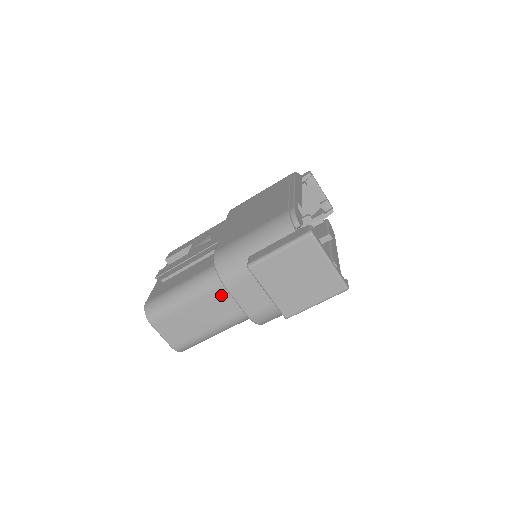
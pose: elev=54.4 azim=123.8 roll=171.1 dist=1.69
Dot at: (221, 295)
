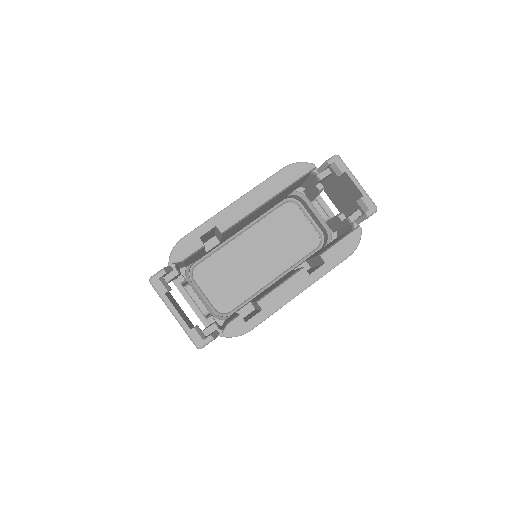
Dot at: occluded
